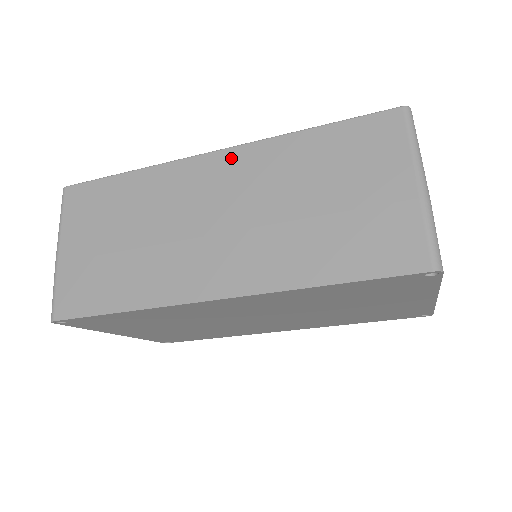
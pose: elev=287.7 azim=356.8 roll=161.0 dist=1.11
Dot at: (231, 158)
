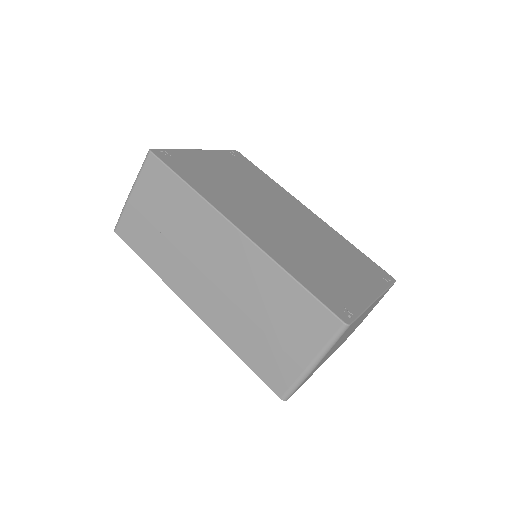
Dot at: (244, 246)
